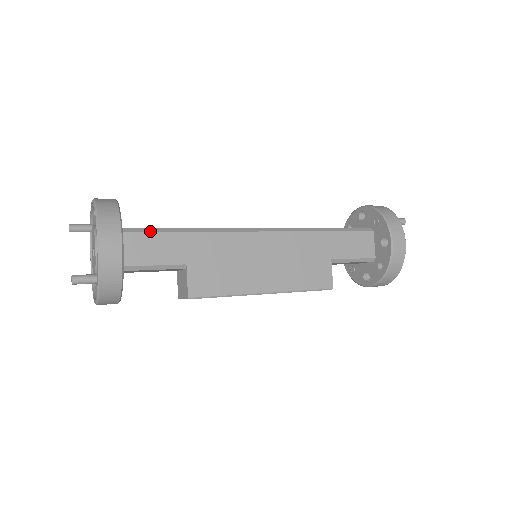
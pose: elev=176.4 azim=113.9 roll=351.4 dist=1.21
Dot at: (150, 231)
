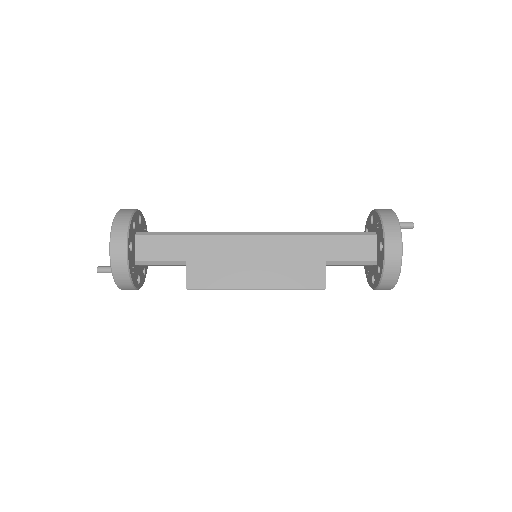
Dot at: (159, 234)
